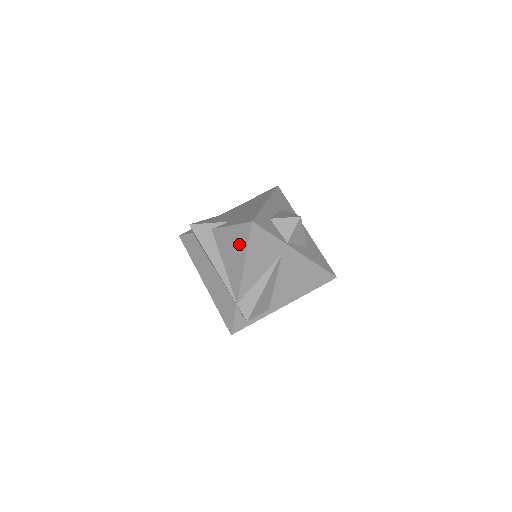
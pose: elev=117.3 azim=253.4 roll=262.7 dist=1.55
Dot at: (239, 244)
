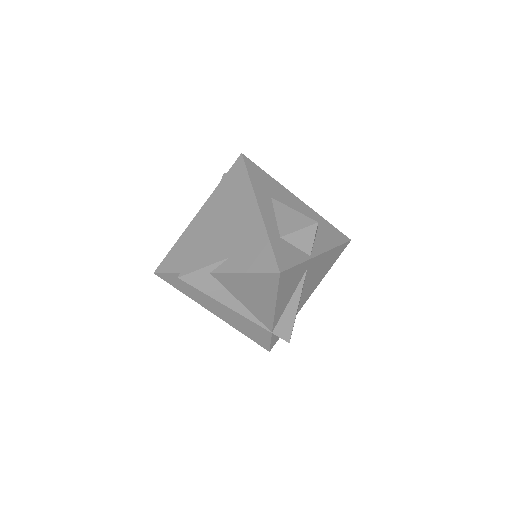
Dot at: (262, 290)
